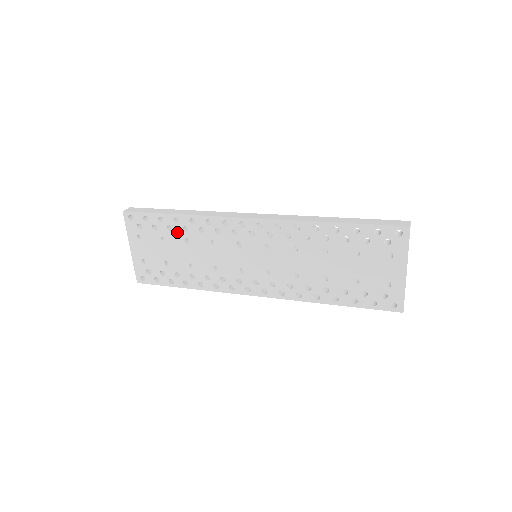
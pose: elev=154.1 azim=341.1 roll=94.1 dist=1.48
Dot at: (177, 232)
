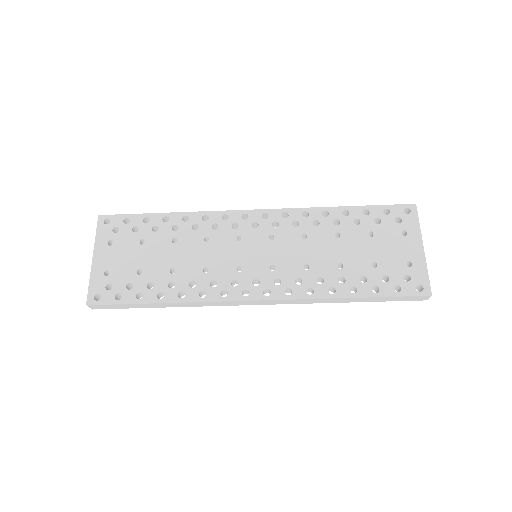
Dot at: (164, 232)
